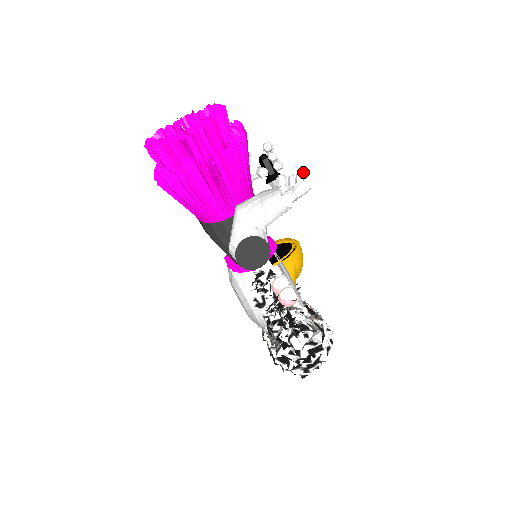
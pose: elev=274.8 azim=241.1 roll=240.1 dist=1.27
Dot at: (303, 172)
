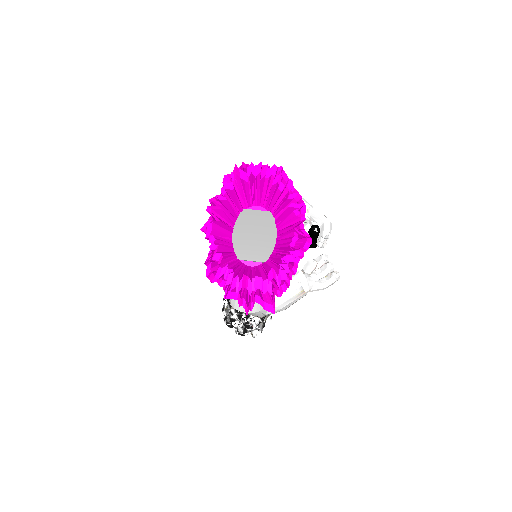
Dot at: (332, 273)
